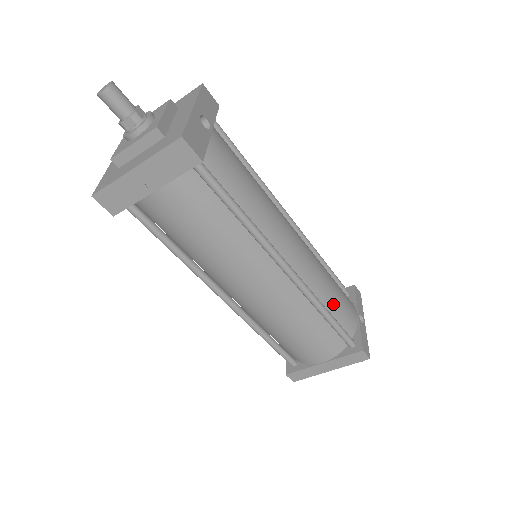
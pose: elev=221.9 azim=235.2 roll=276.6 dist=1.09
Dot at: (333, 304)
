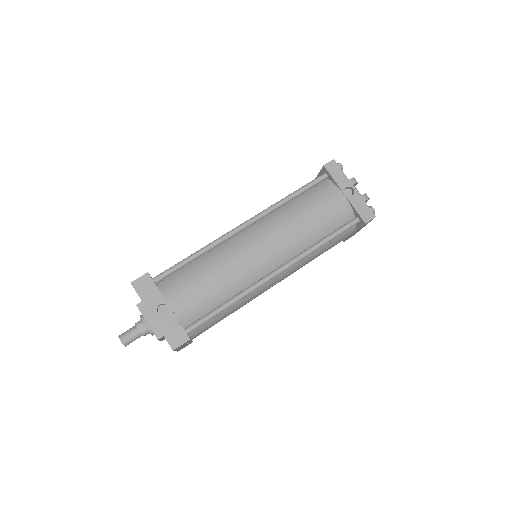
Dot at: (321, 228)
